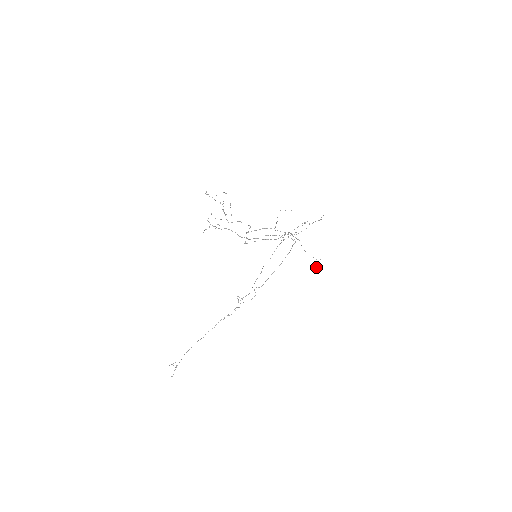
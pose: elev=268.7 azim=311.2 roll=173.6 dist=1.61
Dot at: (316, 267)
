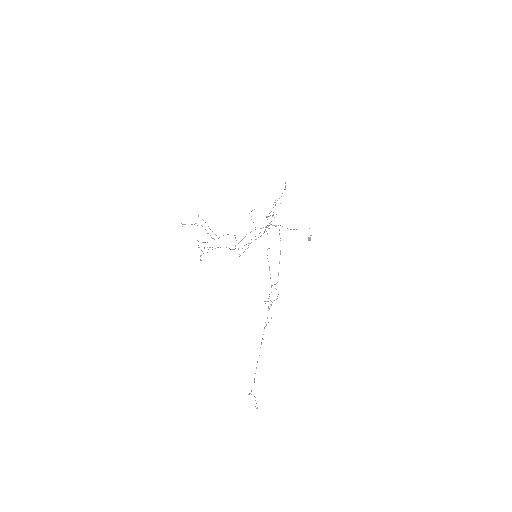
Dot at: (310, 238)
